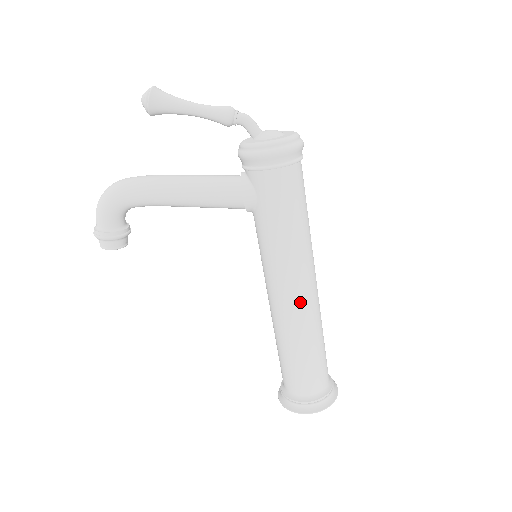
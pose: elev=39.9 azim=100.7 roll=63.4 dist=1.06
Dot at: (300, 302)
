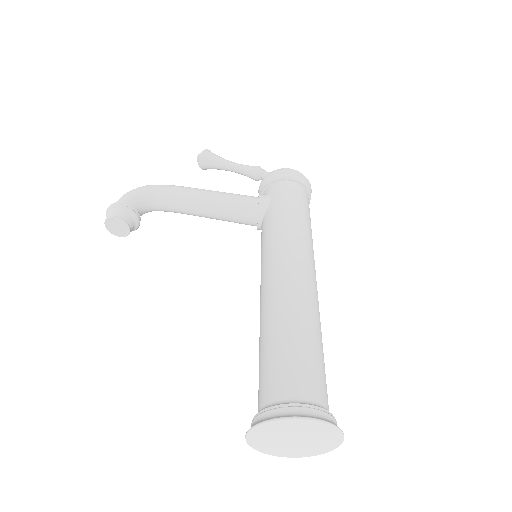
Dot at: (300, 275)
